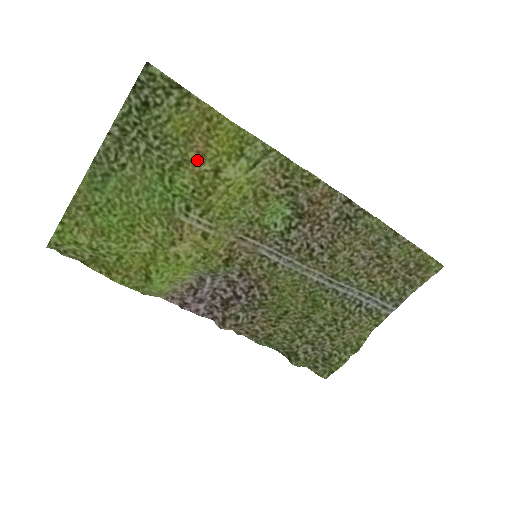
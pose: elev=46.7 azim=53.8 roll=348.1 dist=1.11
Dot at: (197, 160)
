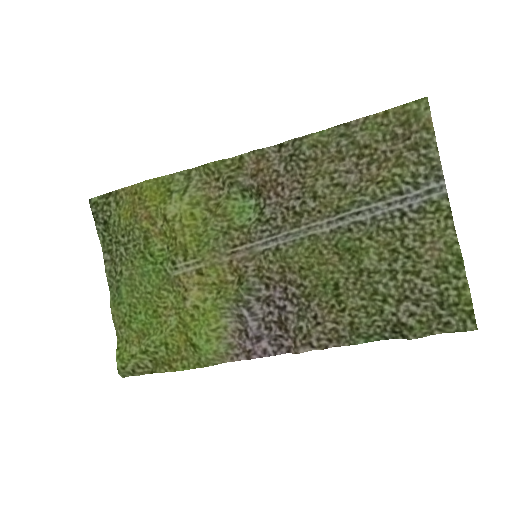
Dot at: (151, 224)
